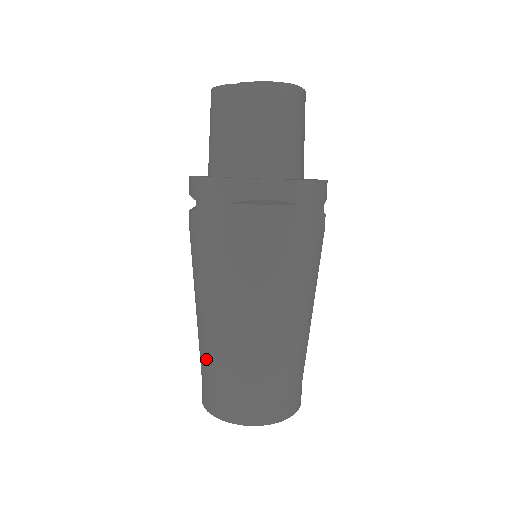
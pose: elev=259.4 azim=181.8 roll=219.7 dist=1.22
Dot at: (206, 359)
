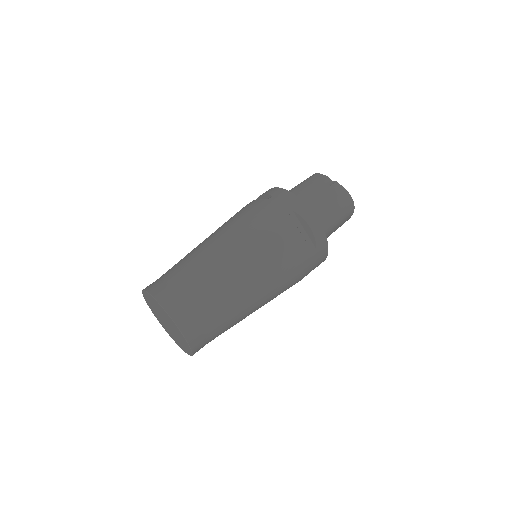
Dot at: (187, 266)
